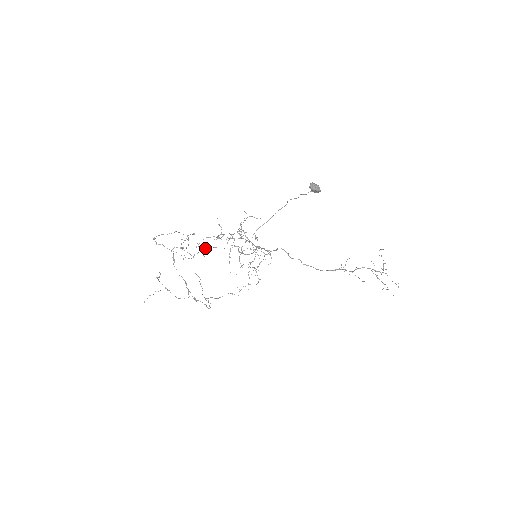
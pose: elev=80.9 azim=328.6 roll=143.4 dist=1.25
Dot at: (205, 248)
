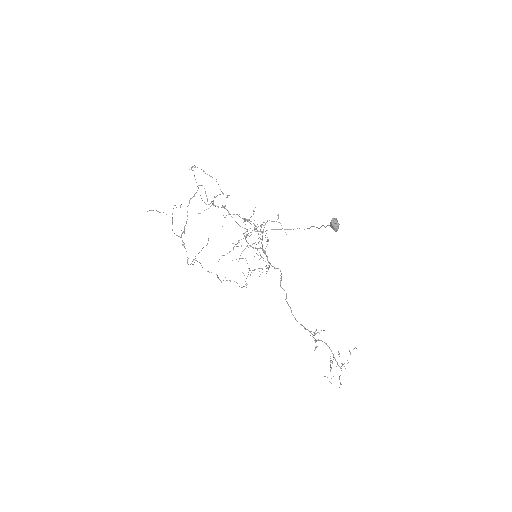
Dot at: (222, 207)
